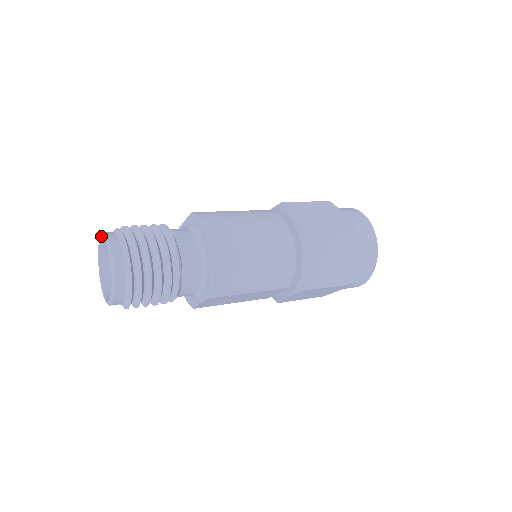
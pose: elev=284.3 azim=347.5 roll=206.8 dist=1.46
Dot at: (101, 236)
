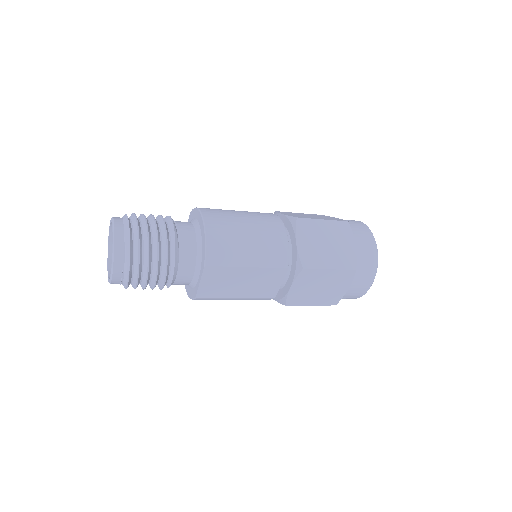
Dot at: (109, 227)
